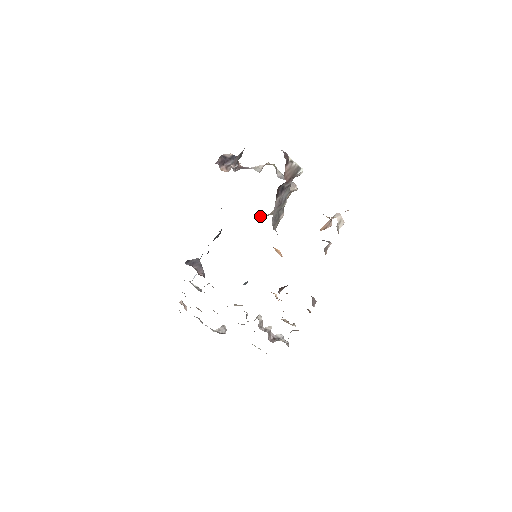
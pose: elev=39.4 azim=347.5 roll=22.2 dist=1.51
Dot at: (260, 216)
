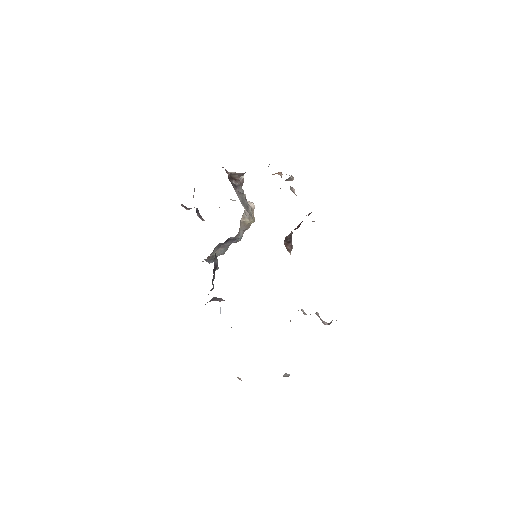
Dot at: (240, 234)
